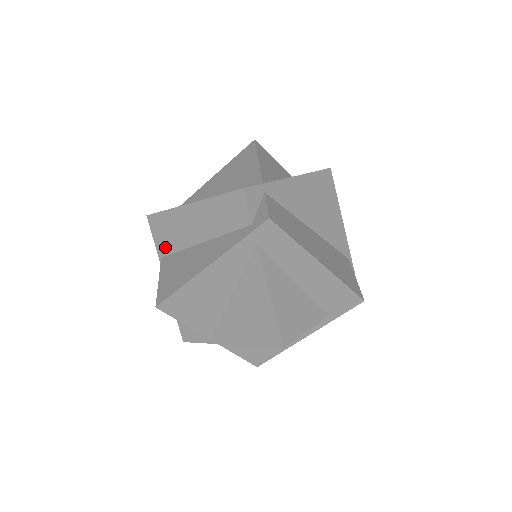
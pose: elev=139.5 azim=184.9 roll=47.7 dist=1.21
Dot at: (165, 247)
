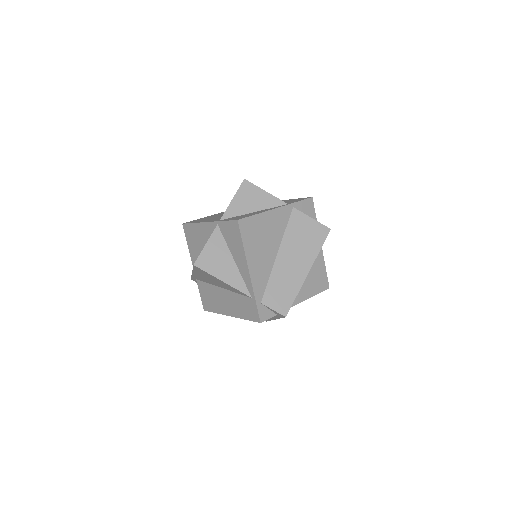
Dot at: occluded
